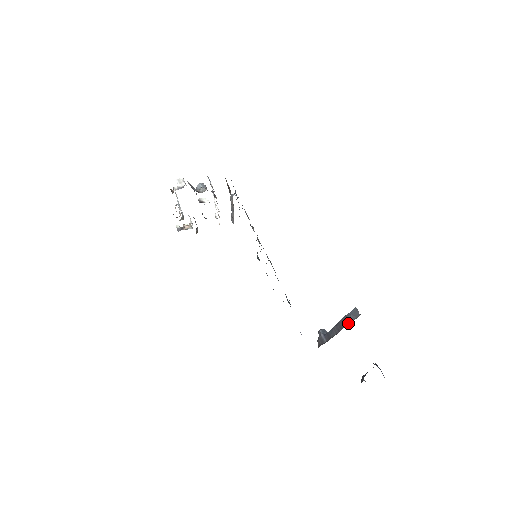
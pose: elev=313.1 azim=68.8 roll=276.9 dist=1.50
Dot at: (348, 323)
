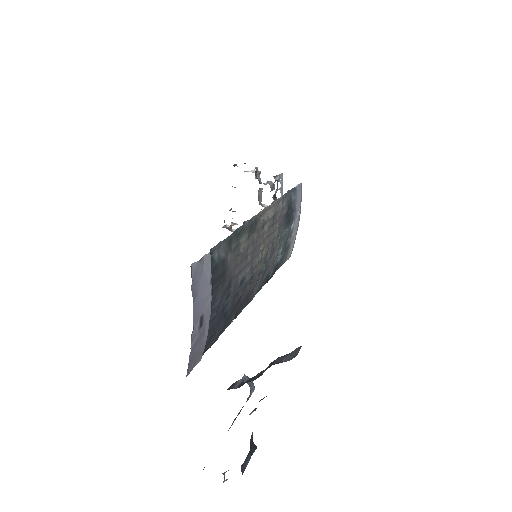
Dot at: (275, 363)
